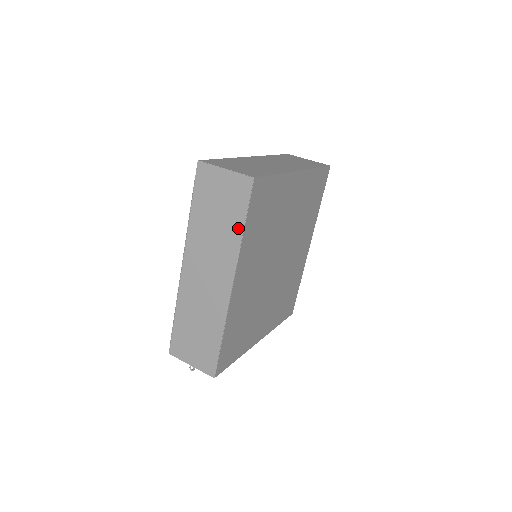
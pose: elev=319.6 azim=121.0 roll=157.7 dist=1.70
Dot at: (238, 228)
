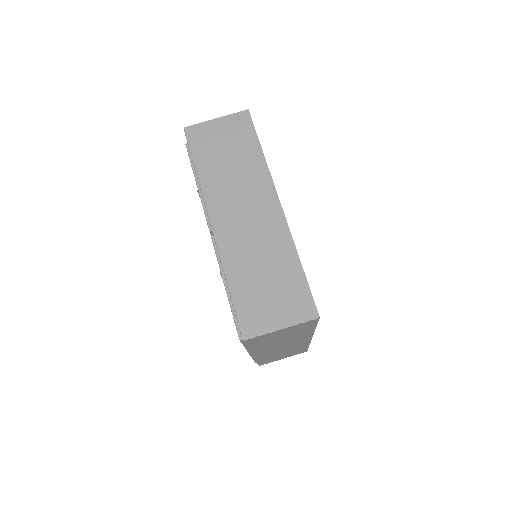
Dot at: (309, 331)
